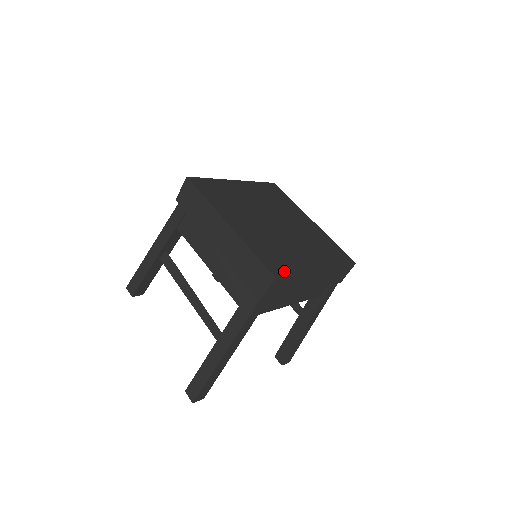
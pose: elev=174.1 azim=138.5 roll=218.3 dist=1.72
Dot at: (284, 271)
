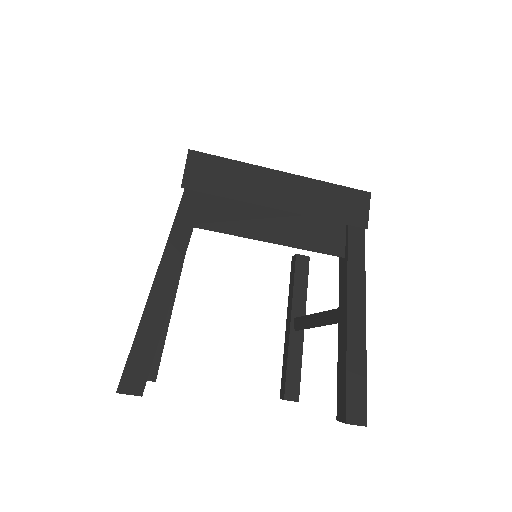
Dot at: occluded
